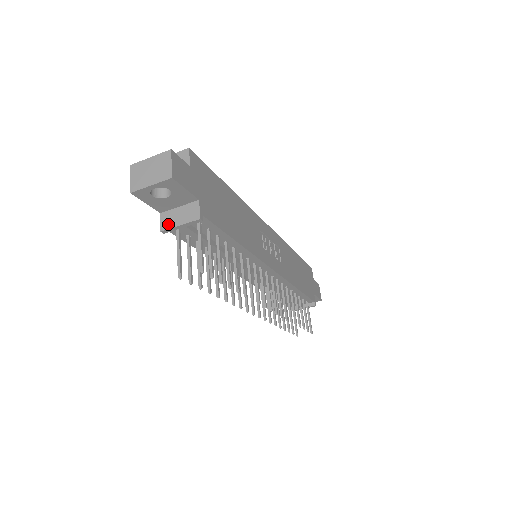
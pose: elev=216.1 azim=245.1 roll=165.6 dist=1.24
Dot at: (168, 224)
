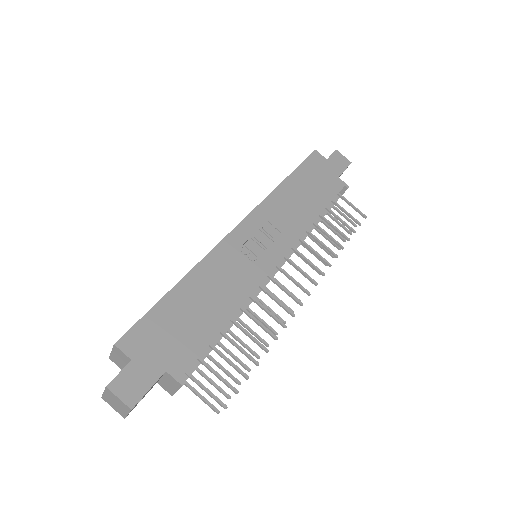
Dot at: (170, 391)
